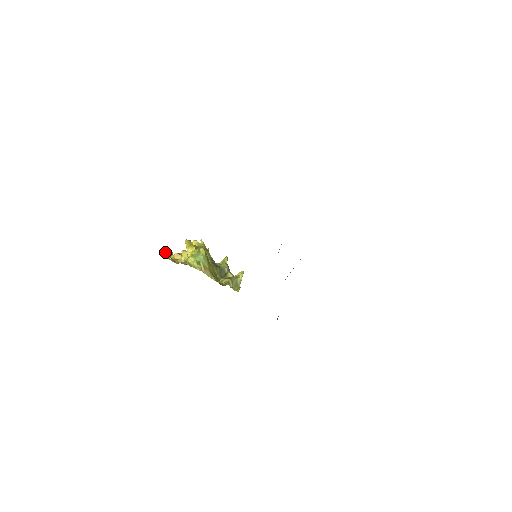
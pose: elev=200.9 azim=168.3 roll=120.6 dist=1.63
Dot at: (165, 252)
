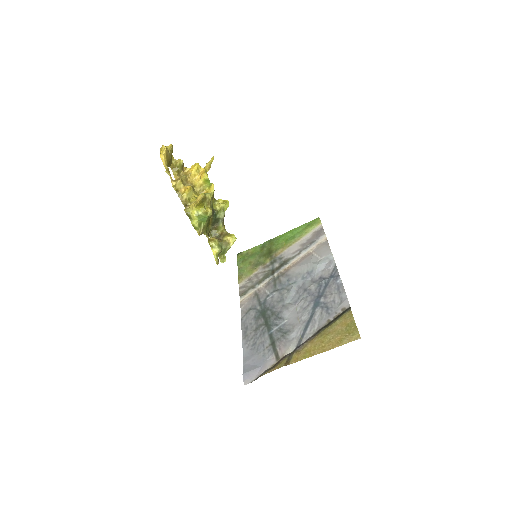
Dot at: (166, 156)
